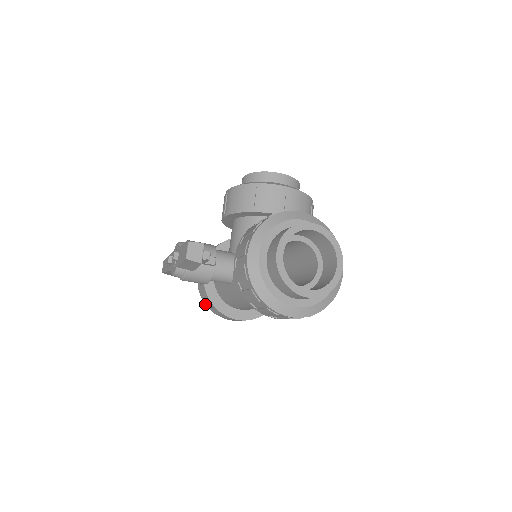
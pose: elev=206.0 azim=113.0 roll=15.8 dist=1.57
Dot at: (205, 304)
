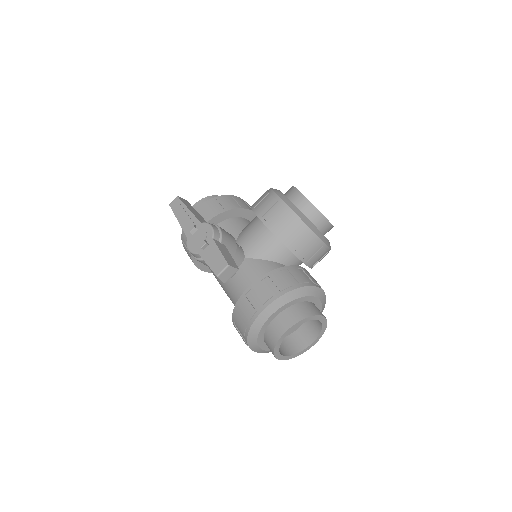
Dot at: (181, 235)
